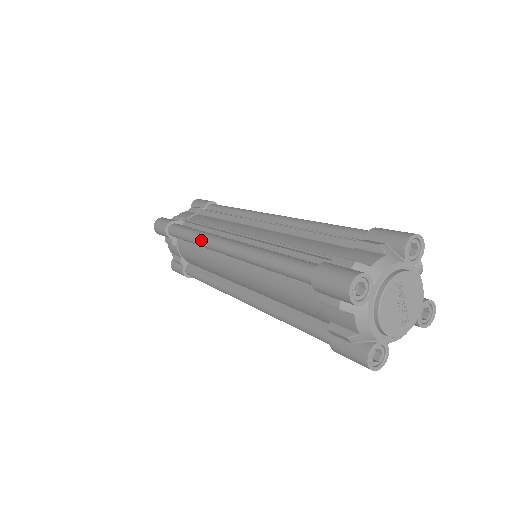
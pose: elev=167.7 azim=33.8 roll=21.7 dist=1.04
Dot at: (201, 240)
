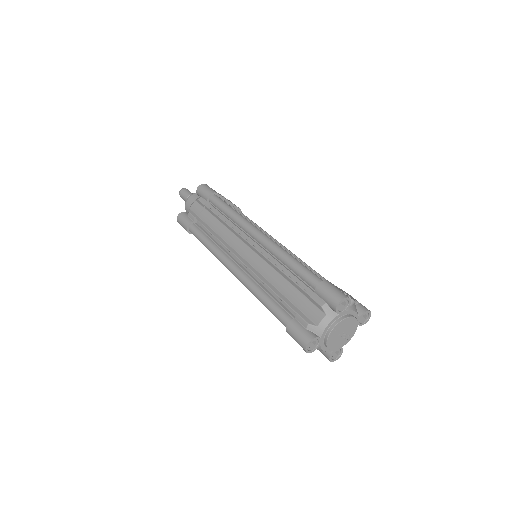
Dot at: occluded
